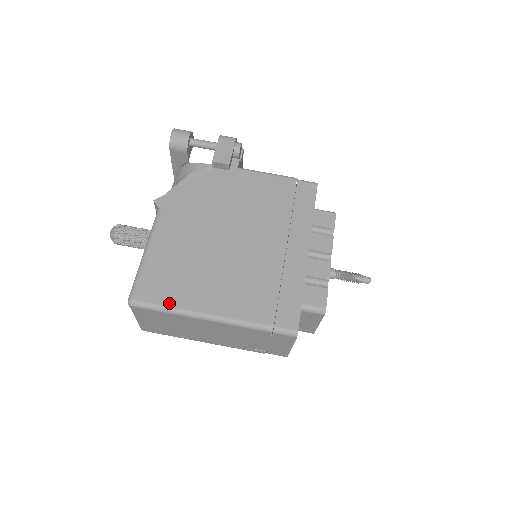
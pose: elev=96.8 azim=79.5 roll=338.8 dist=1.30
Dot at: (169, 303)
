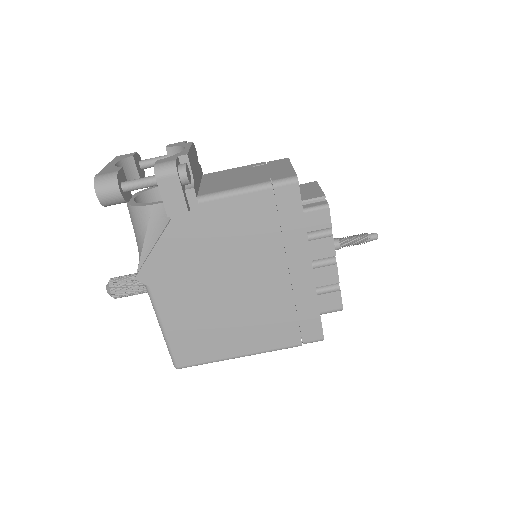
Dot at: (209, 359)
